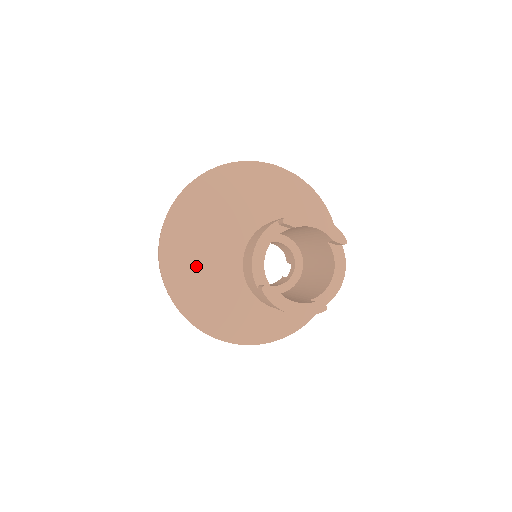
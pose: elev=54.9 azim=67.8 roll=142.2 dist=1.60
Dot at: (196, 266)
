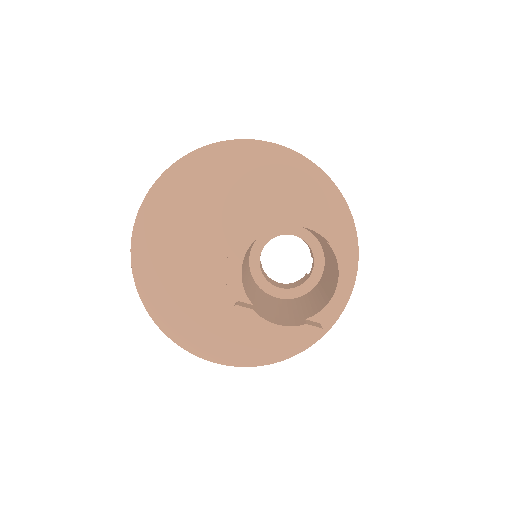
Dot at: (175, 275)
